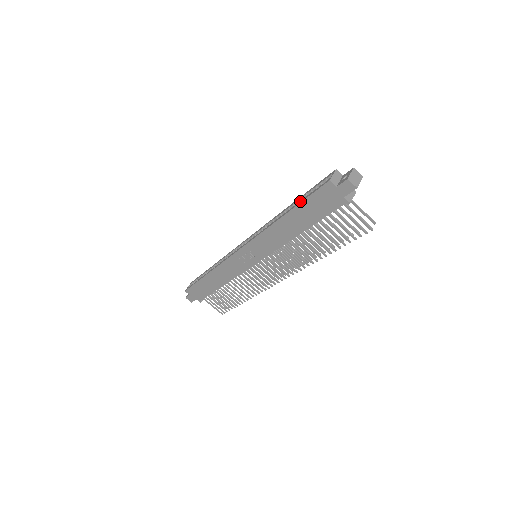
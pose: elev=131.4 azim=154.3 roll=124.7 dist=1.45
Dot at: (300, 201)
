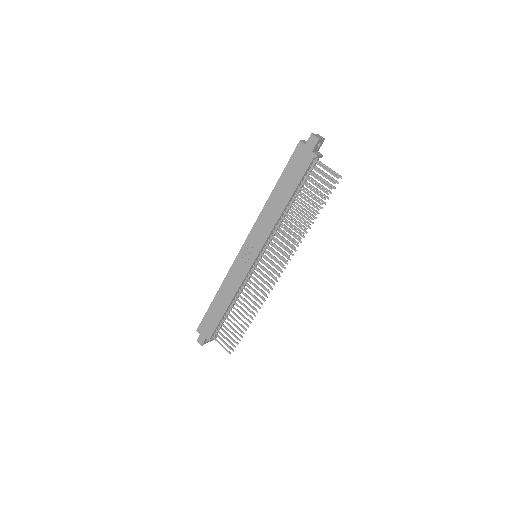
Dot at: (283, 173)
